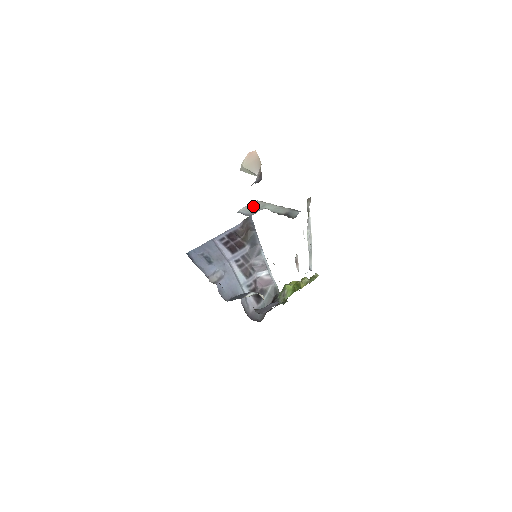
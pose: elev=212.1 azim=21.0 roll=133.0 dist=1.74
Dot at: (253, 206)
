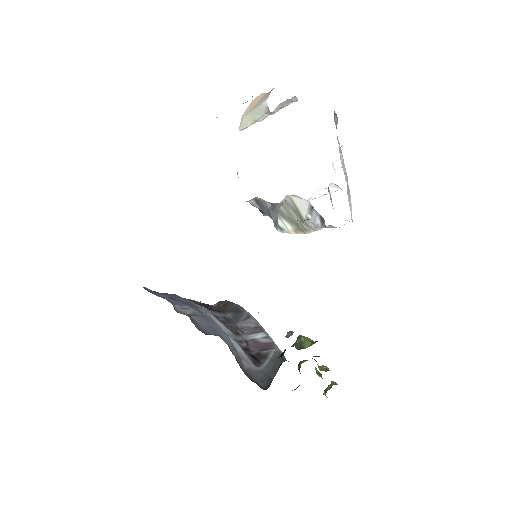
Dot at: occluded
